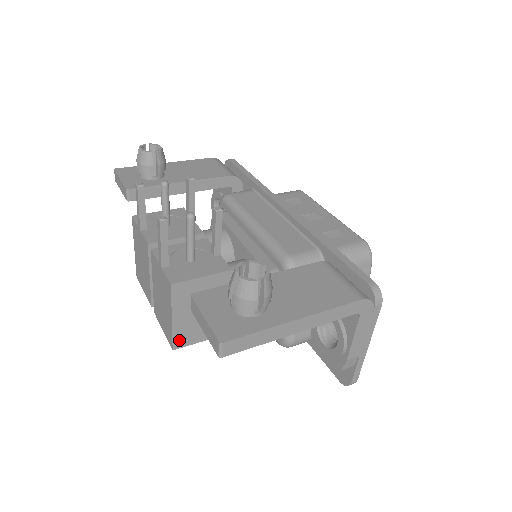
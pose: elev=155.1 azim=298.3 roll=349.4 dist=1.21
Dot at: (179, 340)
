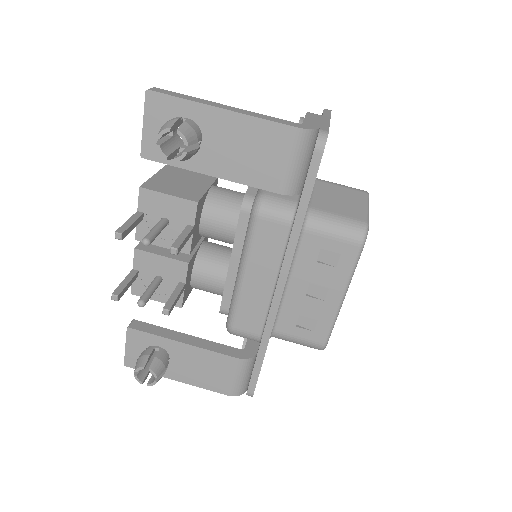
Dot at: occluded
